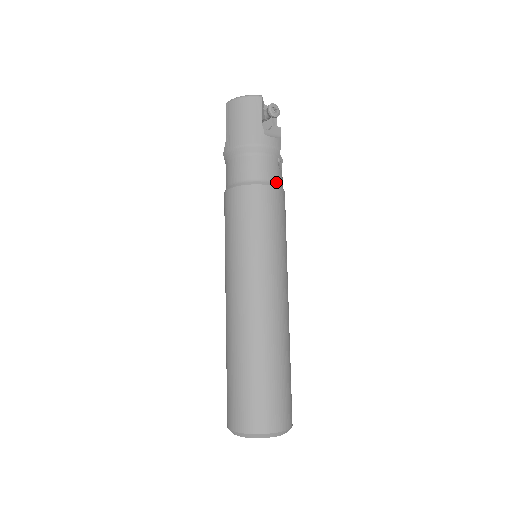
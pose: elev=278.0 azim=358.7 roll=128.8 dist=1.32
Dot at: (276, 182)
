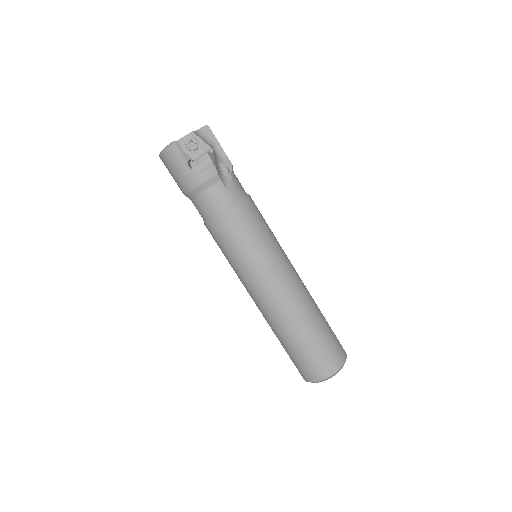
Dot at: (230, 203)
